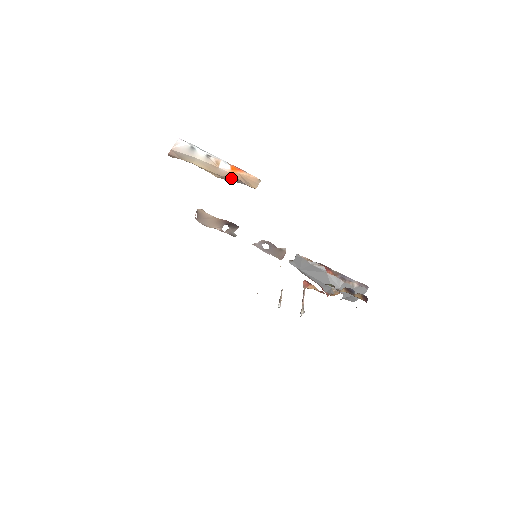
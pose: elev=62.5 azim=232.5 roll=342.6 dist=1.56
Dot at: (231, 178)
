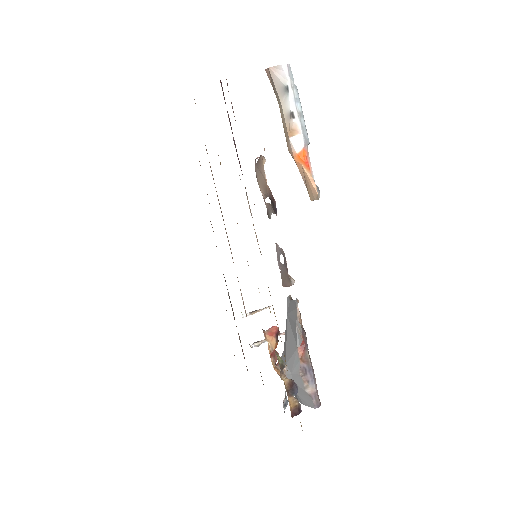
Dot at: occluded
